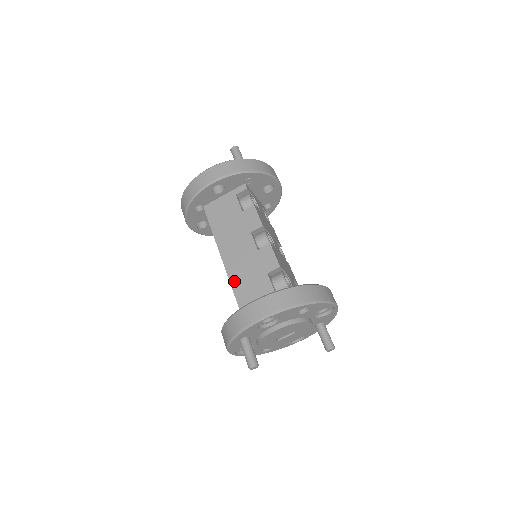
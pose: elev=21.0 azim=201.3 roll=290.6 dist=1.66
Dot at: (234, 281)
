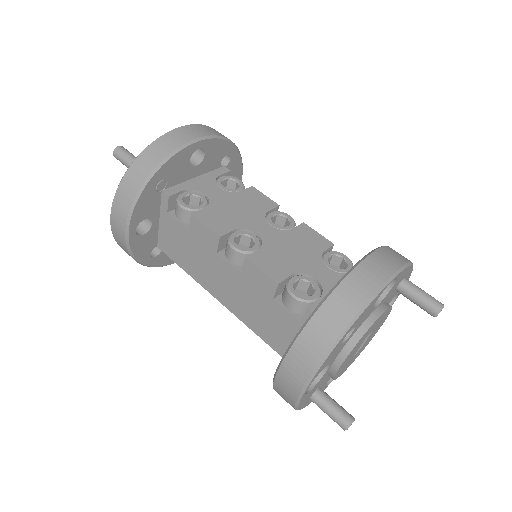
Dot at: (251, 325)
